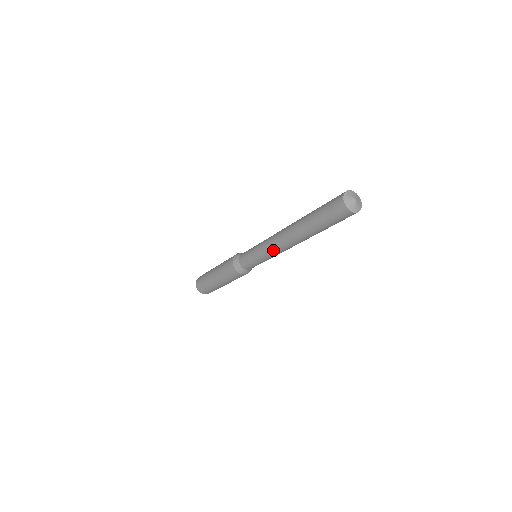
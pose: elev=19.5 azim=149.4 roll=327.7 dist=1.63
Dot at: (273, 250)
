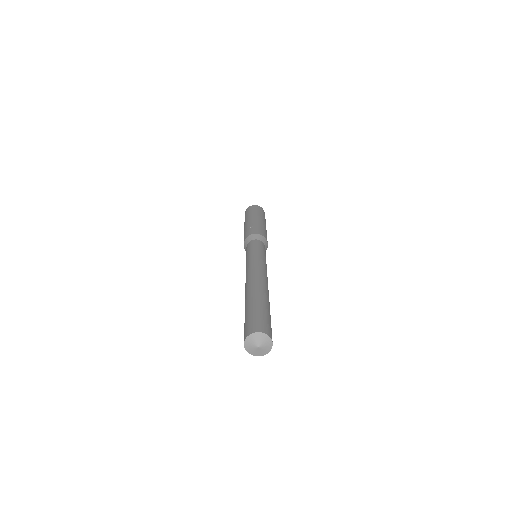
Dot at: occluded
